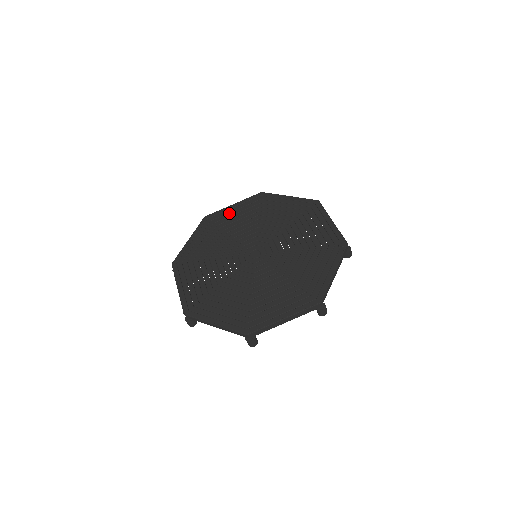
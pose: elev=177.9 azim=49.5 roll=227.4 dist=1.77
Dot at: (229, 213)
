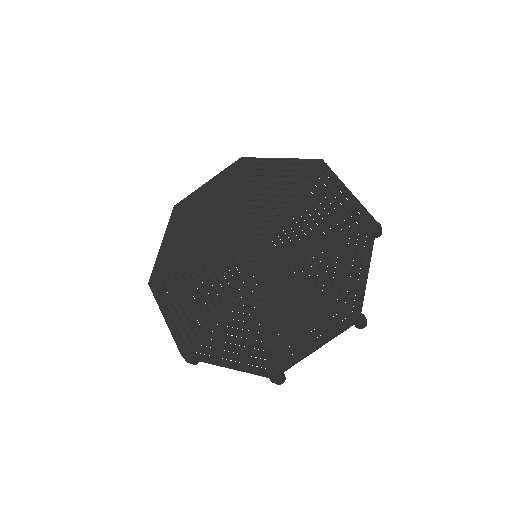
Dot at: (205, 196)
